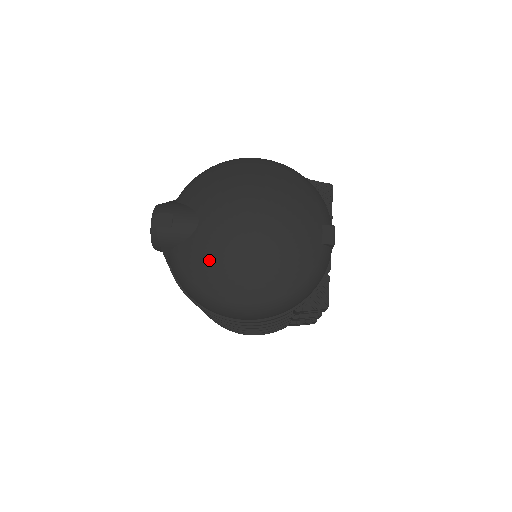
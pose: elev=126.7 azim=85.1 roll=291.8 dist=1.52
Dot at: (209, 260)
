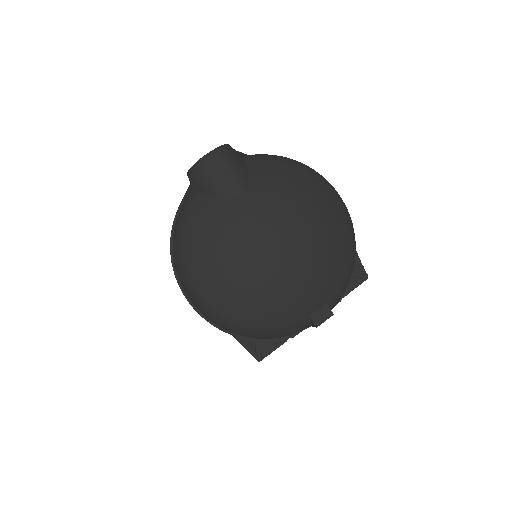
Dot at: (216, 234)
